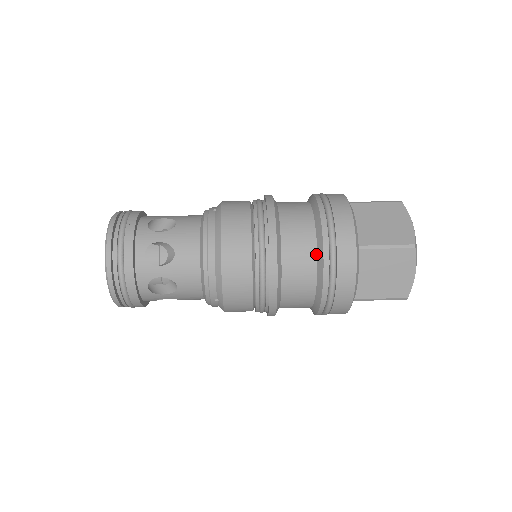
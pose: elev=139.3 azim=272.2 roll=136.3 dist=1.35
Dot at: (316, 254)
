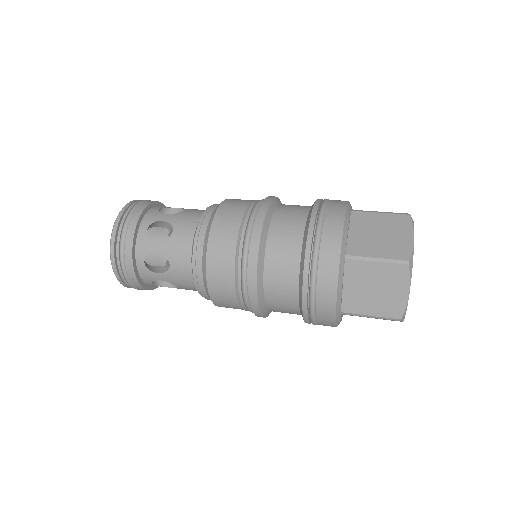
Dot at: (309, 210)
